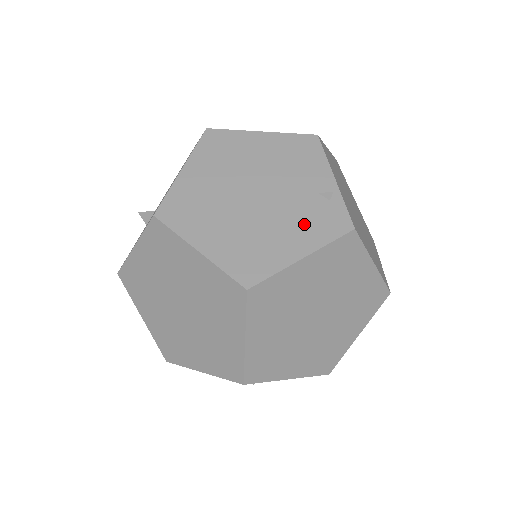
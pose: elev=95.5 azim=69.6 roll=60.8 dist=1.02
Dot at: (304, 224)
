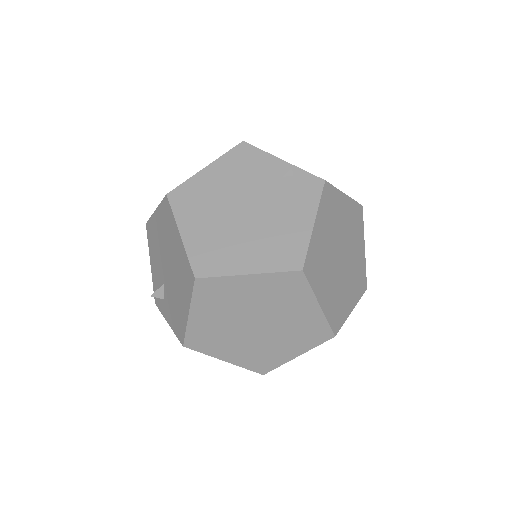
Dot at: (294, 203)
